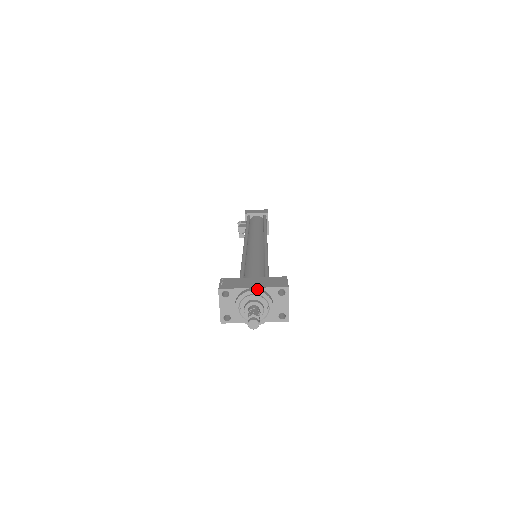
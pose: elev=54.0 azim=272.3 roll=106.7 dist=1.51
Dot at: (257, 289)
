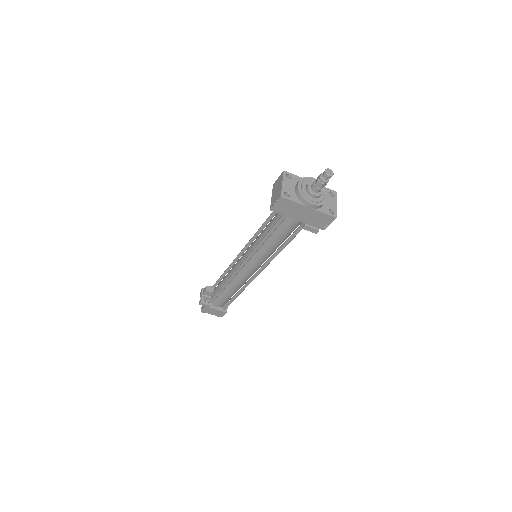
Dot at: occluded
